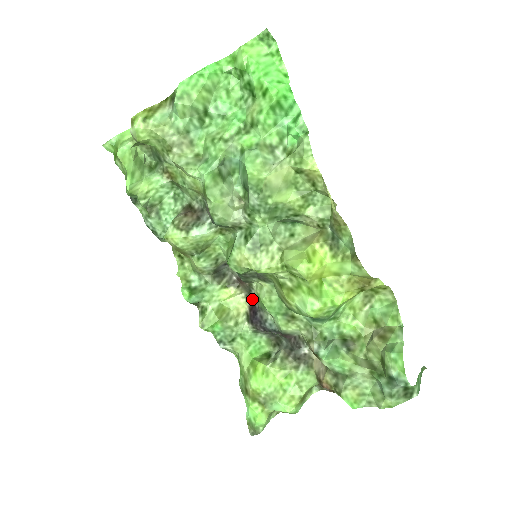
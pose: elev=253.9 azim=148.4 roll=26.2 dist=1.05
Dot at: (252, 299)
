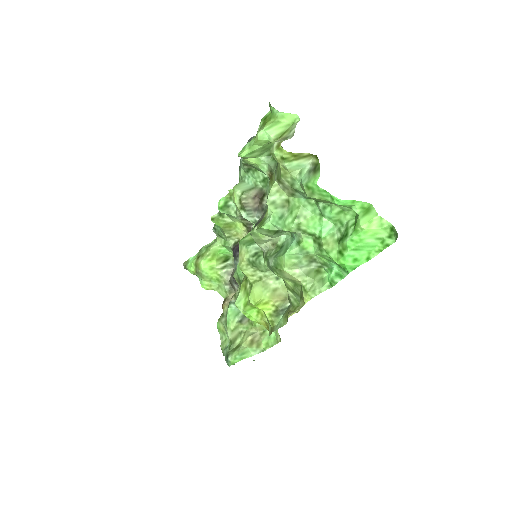
Dot at: occluded
